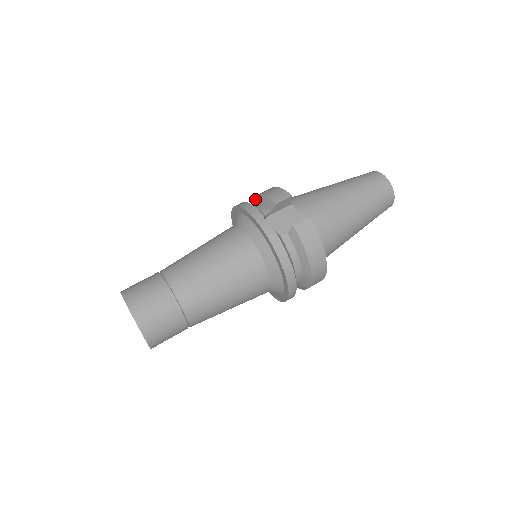
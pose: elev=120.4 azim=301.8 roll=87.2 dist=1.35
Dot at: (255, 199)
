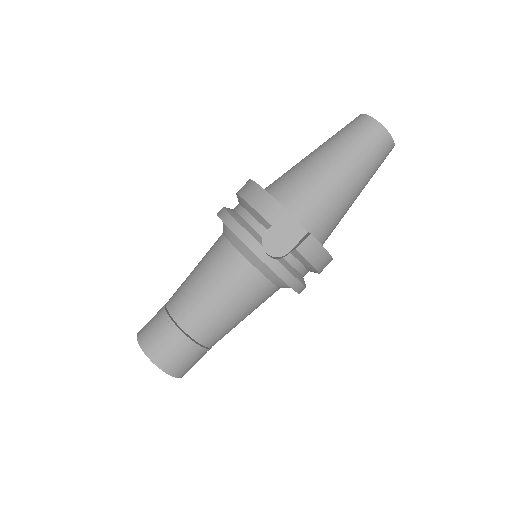
Dot at: (240, 200)
